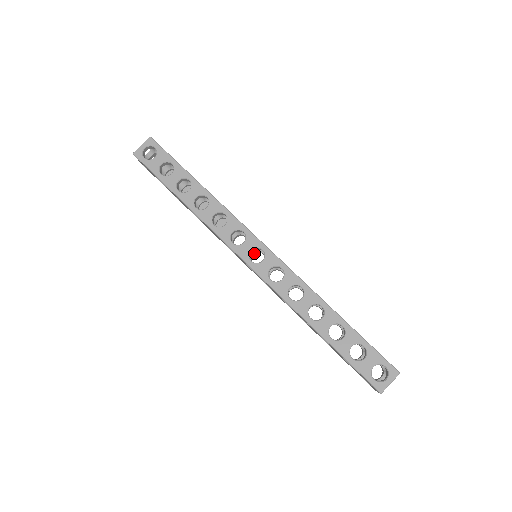
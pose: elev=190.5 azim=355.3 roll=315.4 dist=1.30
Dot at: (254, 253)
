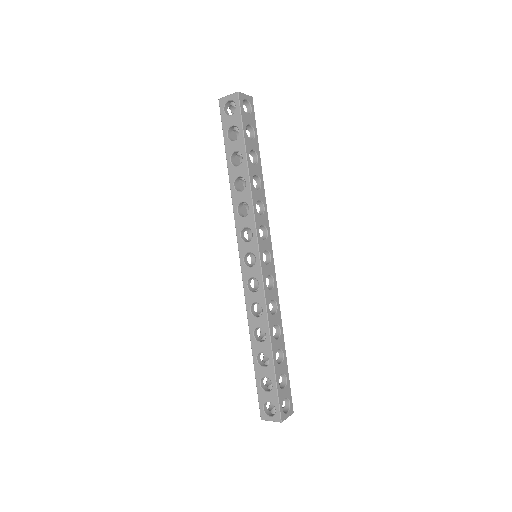
Dot at: occluded
